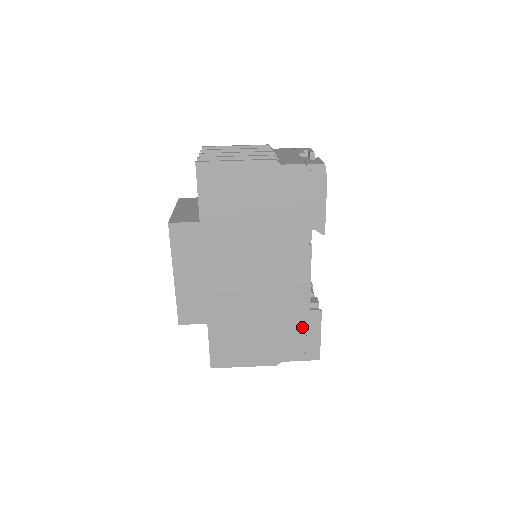
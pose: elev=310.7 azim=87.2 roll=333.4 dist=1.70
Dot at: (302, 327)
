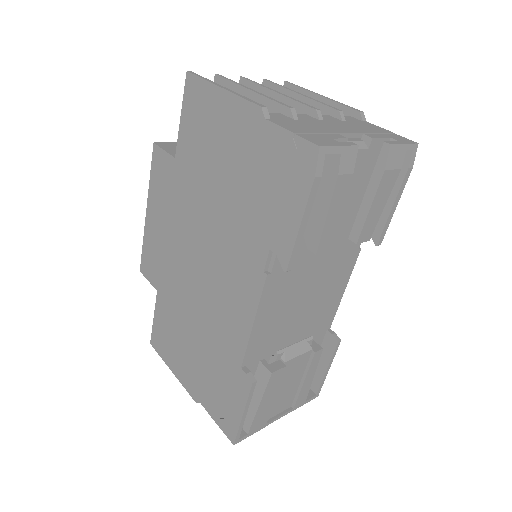
Dot at: (228, 382)
